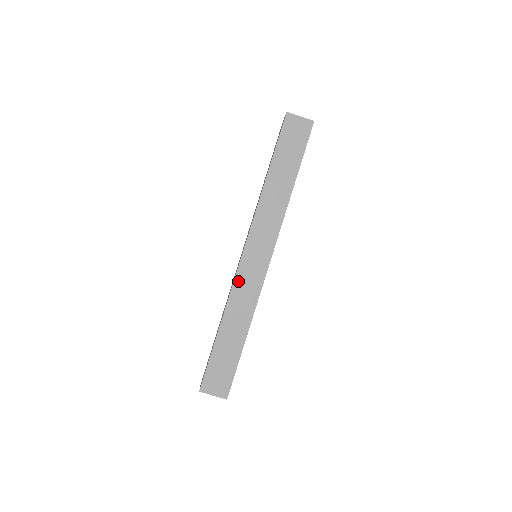
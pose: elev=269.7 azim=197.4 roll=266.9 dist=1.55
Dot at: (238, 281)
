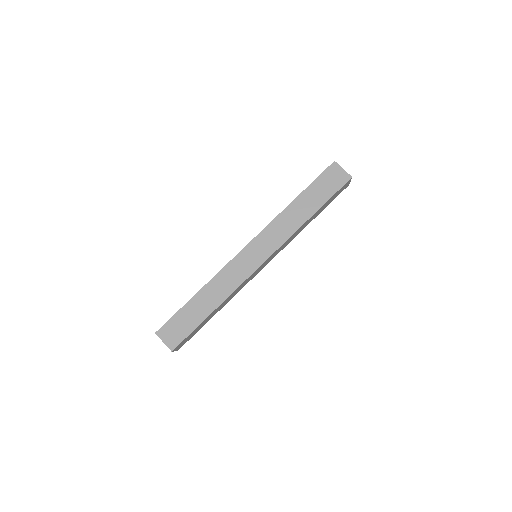
Dot at: (231, 265)
